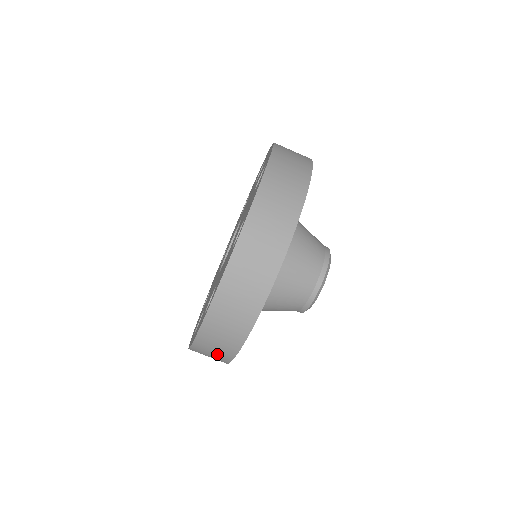
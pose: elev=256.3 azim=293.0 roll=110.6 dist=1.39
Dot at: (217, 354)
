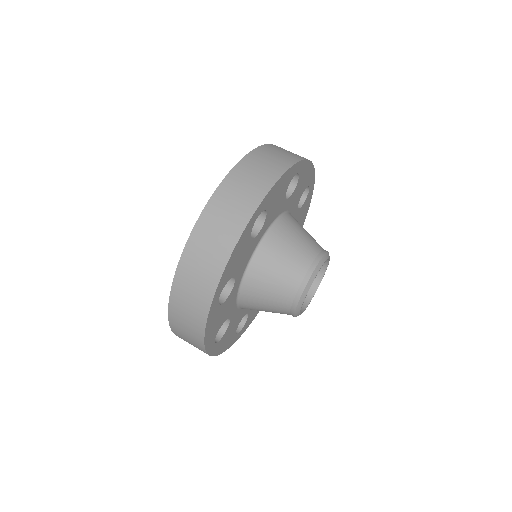
Dot at: (215, 248)
